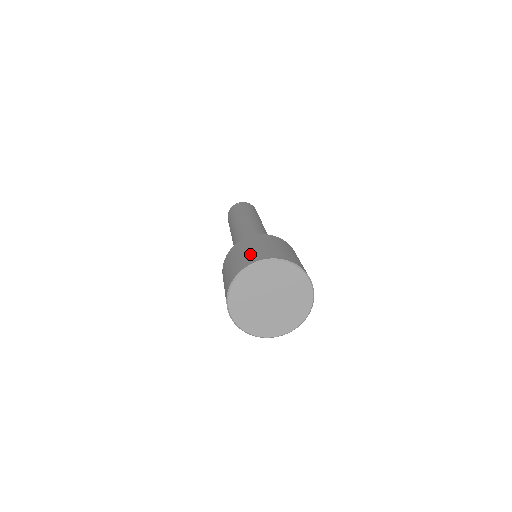
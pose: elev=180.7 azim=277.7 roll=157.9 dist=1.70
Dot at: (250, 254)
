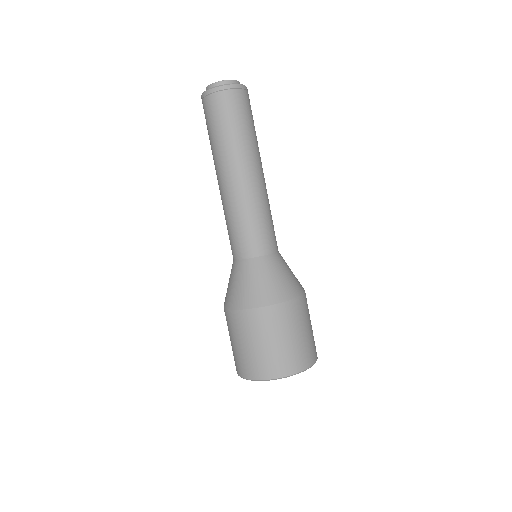
Dot at: (274, 357)
